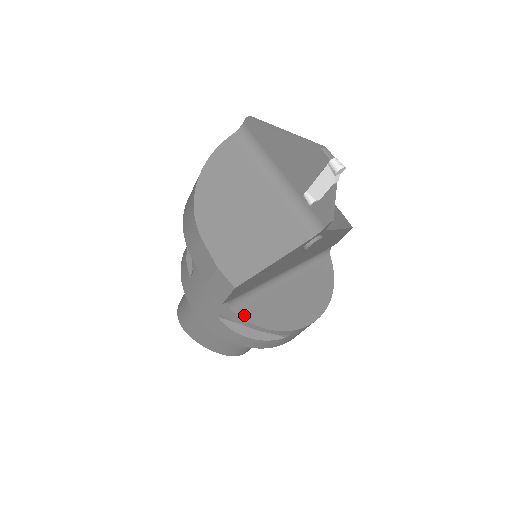
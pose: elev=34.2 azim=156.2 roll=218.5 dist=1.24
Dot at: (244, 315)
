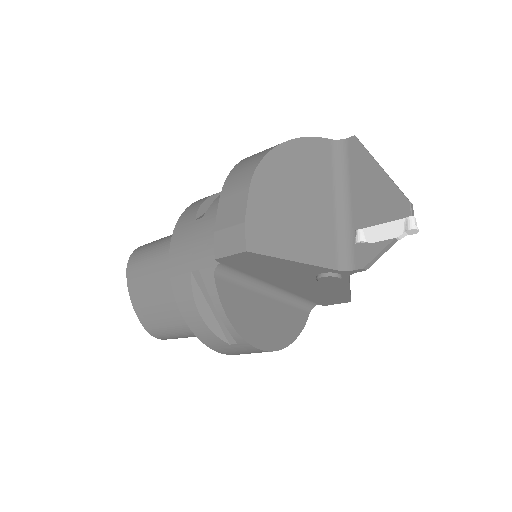
Dot at: (220, 288)
